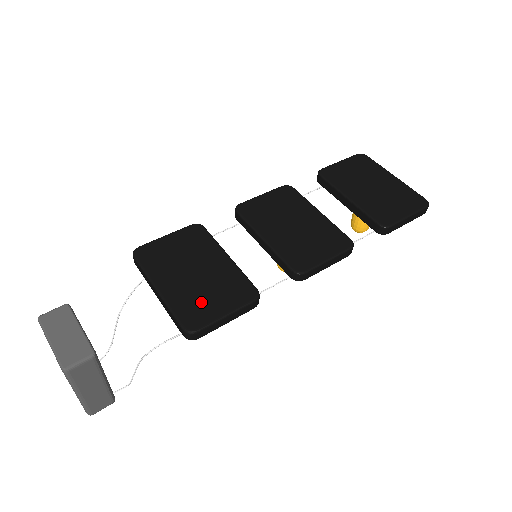
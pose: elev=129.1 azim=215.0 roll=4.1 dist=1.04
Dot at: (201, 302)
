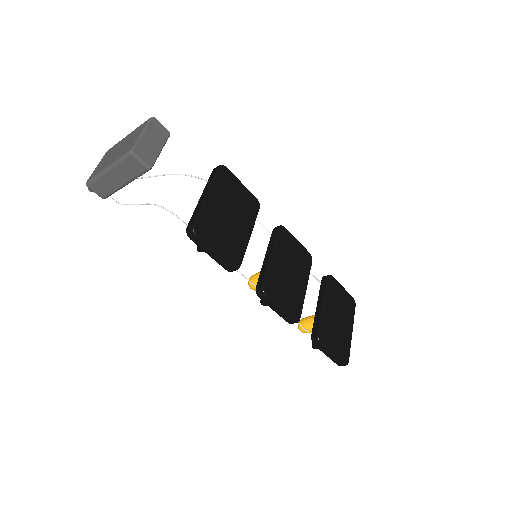
Dot at: (215, 229)
